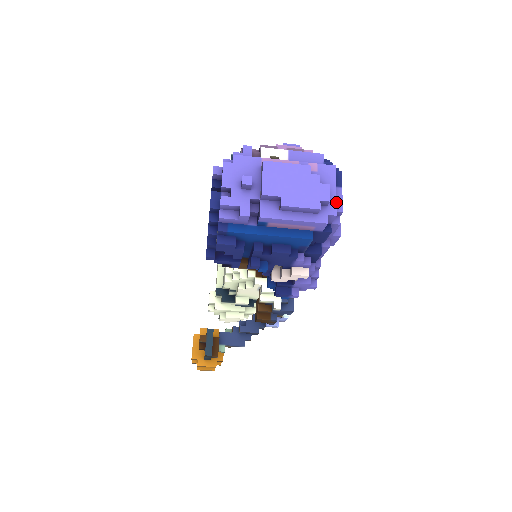
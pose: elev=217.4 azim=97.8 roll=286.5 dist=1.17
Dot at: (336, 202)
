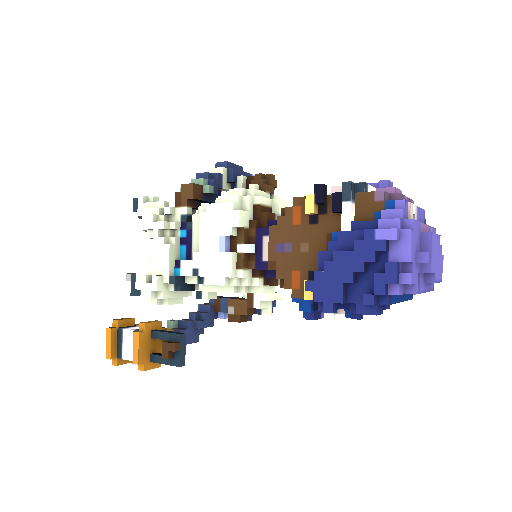
Dot at: occluded
